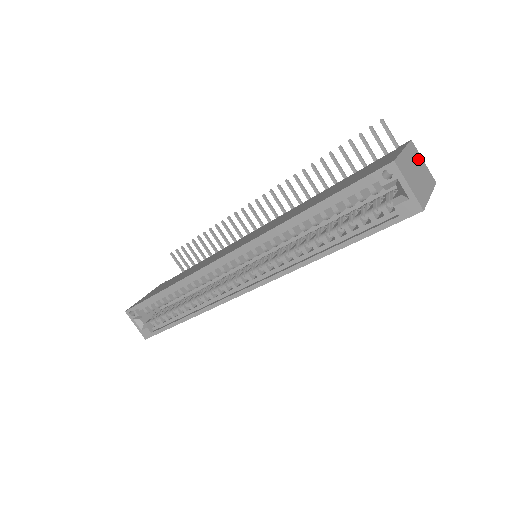
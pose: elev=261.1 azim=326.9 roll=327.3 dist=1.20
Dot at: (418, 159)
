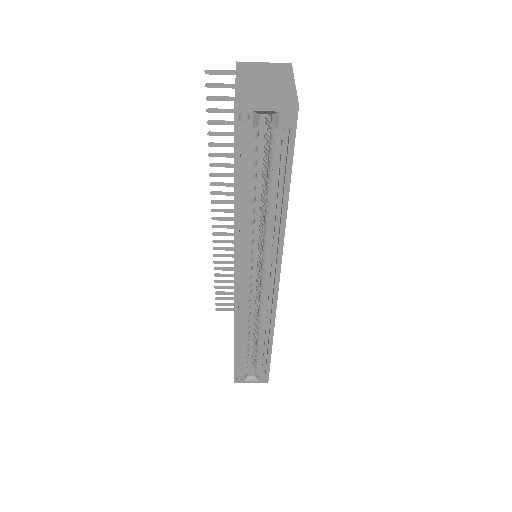
Dot at: (257, 69)
